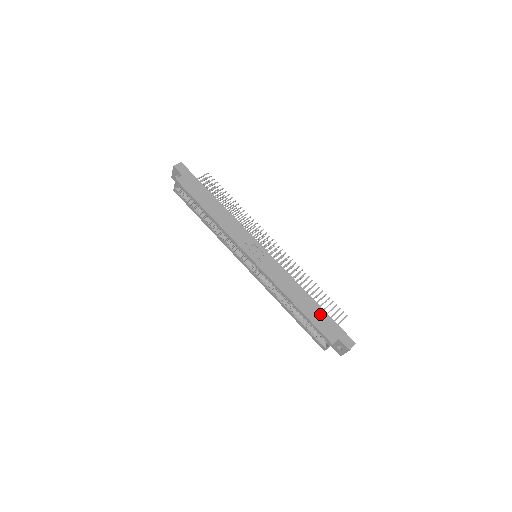
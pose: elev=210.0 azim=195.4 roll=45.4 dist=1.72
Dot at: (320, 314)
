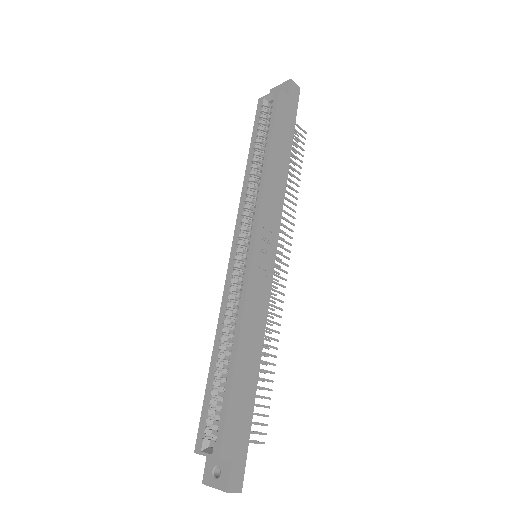
Dot at: (246, 404)
